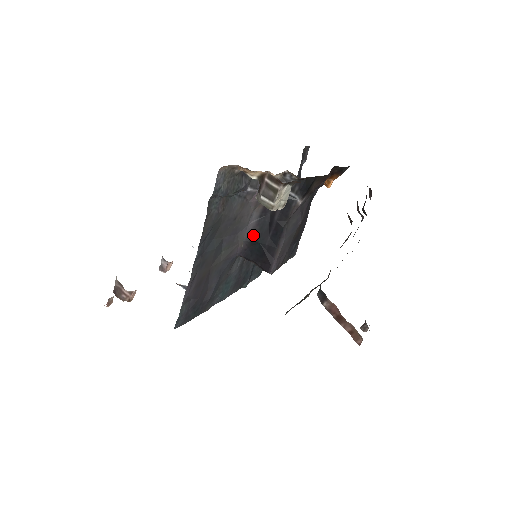
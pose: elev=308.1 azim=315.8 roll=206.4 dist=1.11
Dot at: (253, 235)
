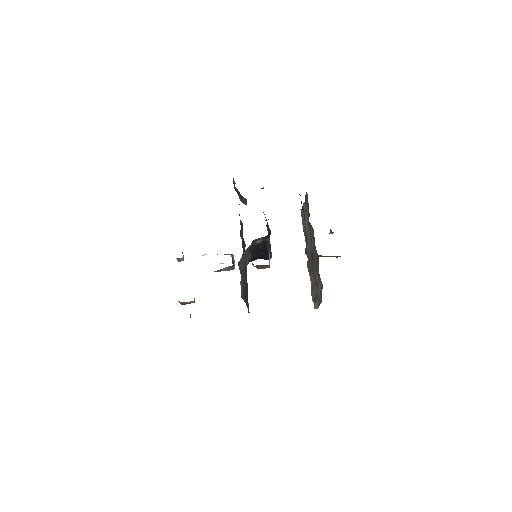
Dot at: (252, 258)
